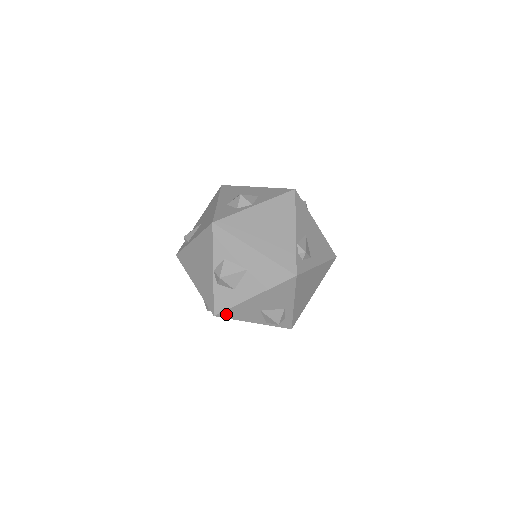
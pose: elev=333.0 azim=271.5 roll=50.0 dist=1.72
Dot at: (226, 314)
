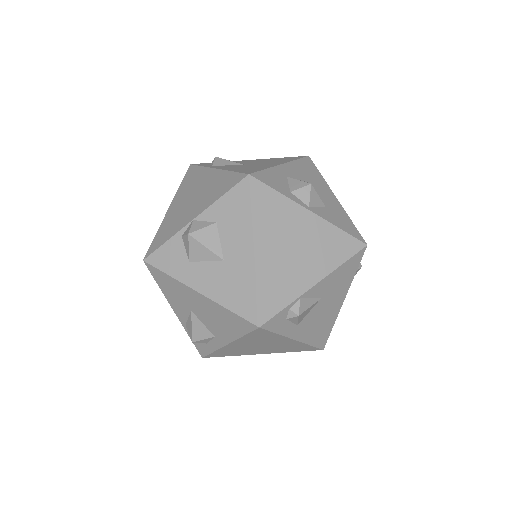
Dot at: (156, 273)
